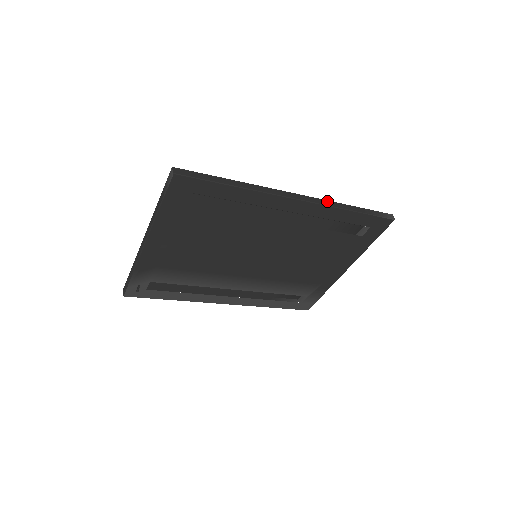
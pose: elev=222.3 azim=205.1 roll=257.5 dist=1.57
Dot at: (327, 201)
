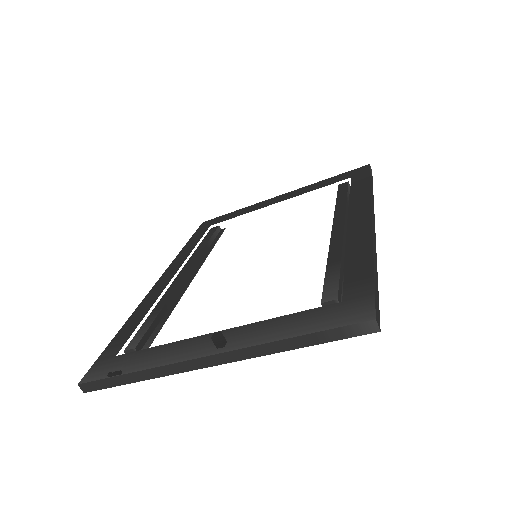
Dot at: (372, 199)
